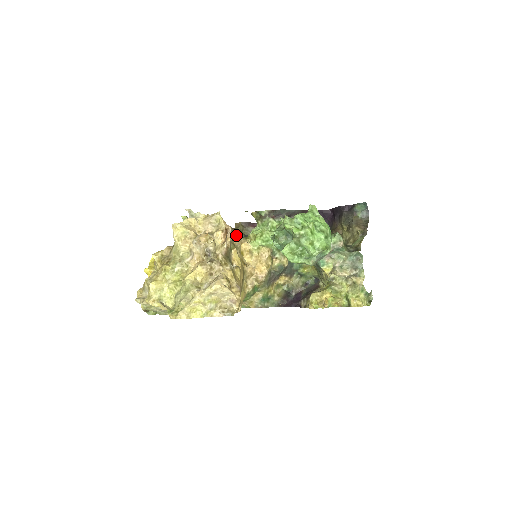
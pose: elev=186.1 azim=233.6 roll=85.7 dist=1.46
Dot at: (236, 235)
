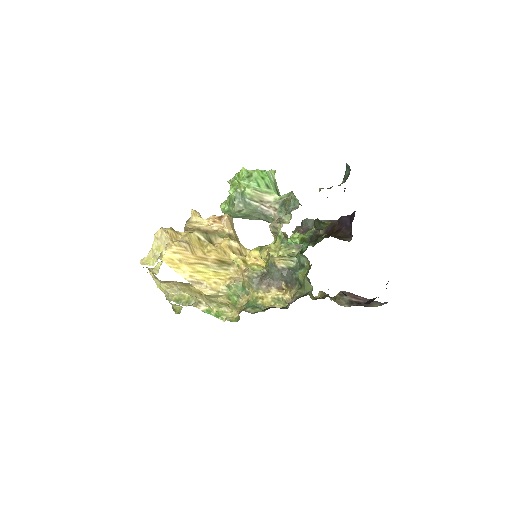
Dot at: (322, 297)
